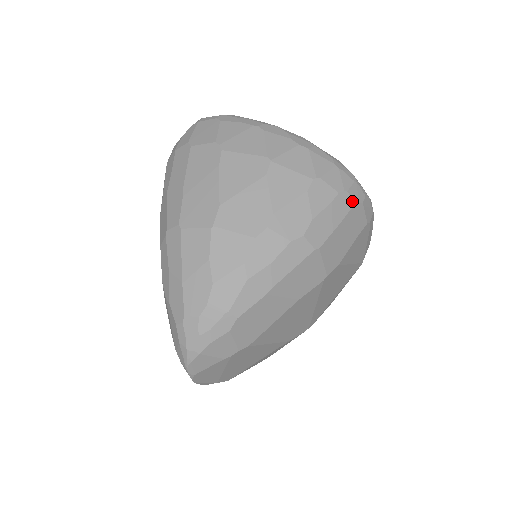
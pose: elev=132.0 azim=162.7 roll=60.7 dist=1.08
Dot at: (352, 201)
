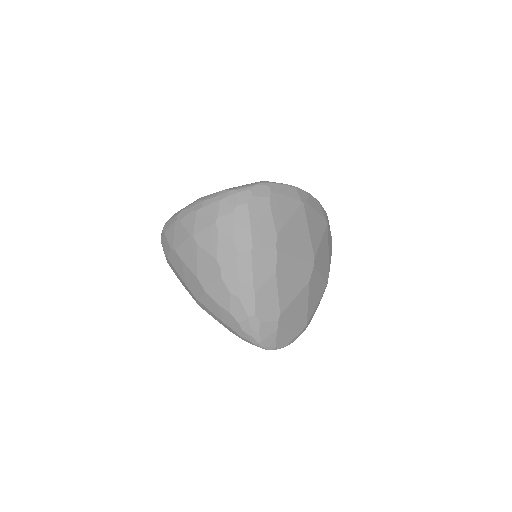
Dot at: (245, 205)
